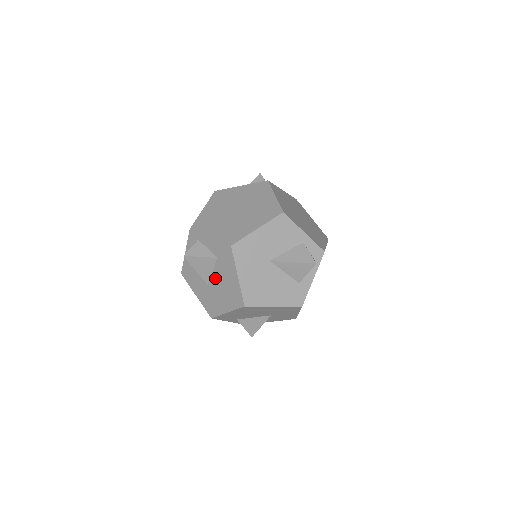
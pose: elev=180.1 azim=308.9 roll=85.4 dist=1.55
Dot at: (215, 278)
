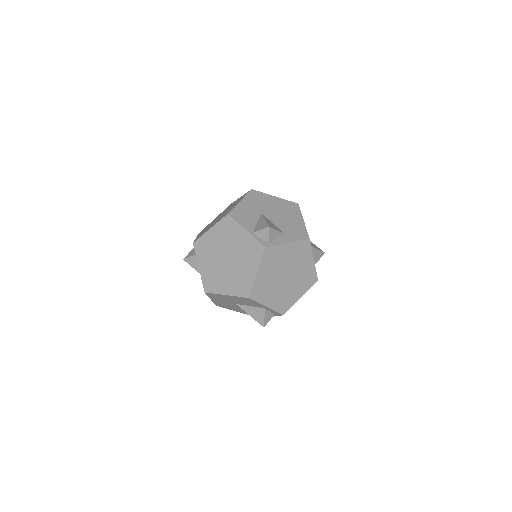
Dot at: occluded
